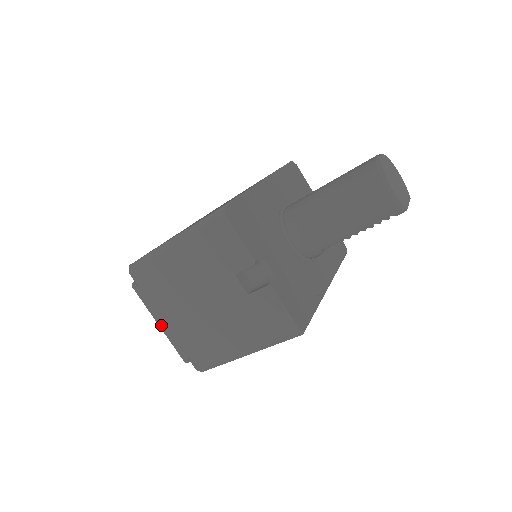
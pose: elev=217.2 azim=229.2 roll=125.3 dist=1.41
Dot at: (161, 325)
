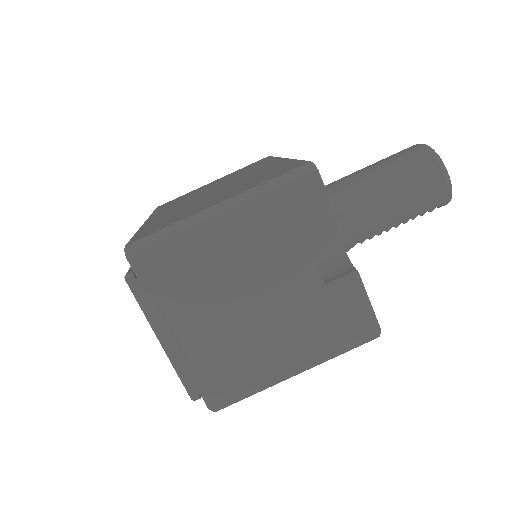
Dot at: (166, 342)
